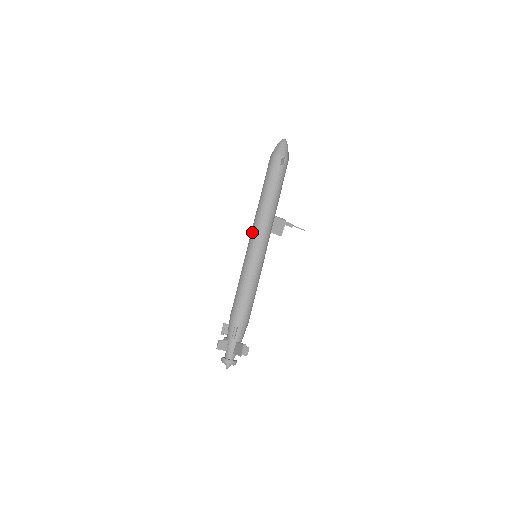
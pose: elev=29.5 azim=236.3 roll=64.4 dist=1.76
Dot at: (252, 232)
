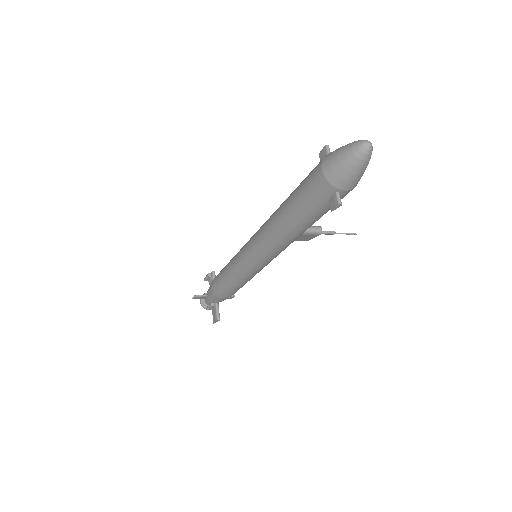
Dot at: (252, 243)
